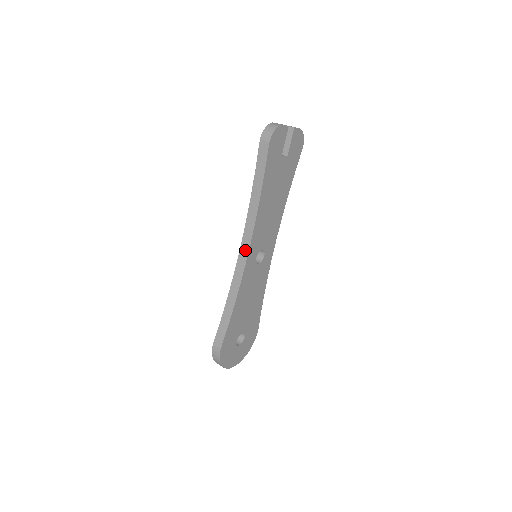
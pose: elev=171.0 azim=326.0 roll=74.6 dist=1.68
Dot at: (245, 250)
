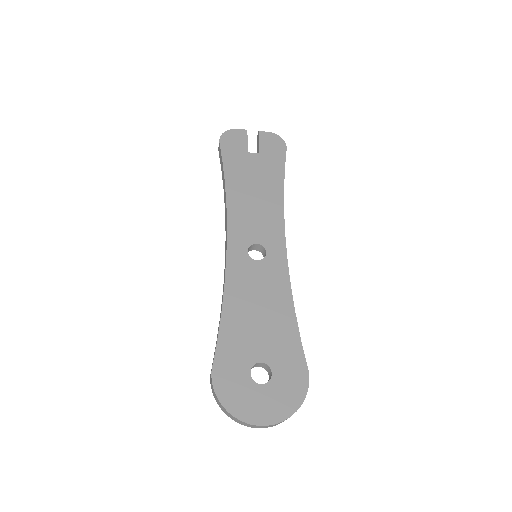
Dot at: (226, 243)
